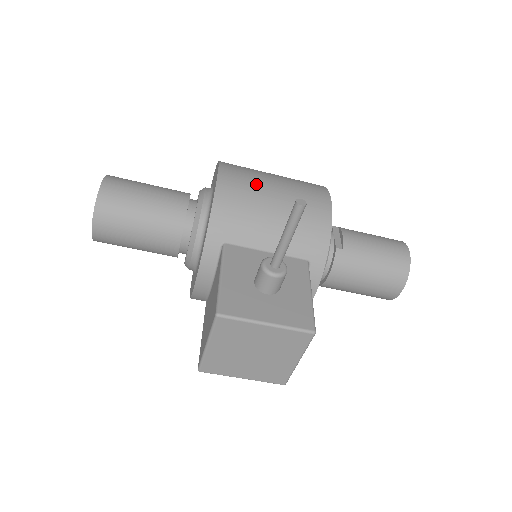
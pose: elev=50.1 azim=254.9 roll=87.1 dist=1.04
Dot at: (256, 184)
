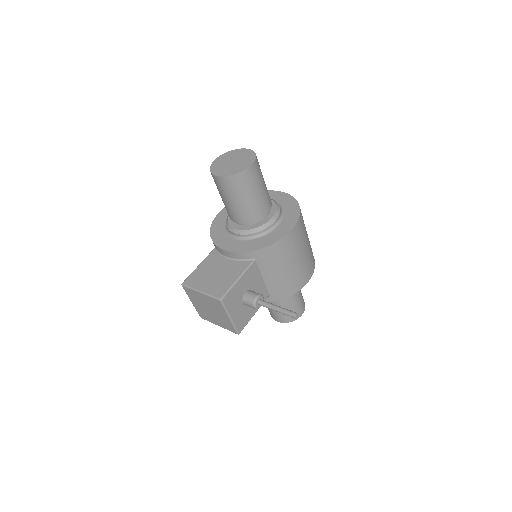
Dot at: (297, 249)
